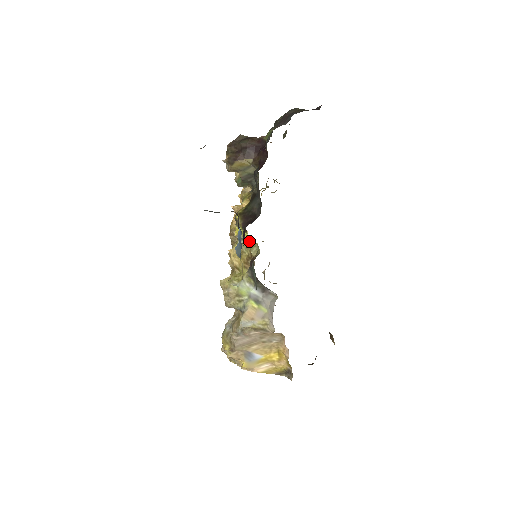
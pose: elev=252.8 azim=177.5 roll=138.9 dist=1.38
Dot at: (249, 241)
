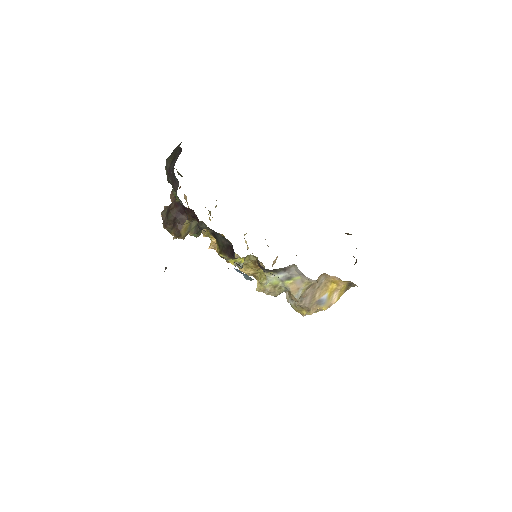
Dot at: (244, 259)
